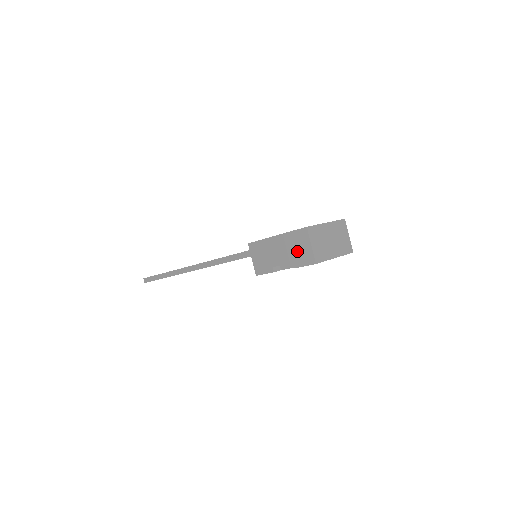
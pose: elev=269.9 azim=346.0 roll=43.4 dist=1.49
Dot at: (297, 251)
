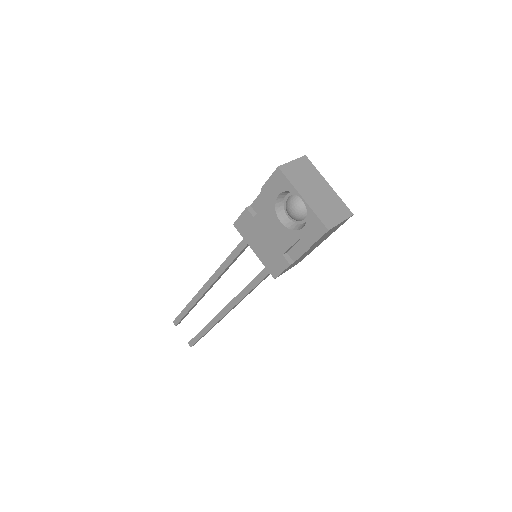
Dot at: occluded
